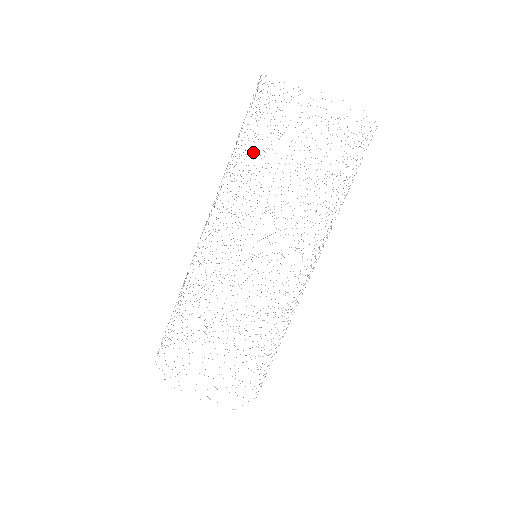
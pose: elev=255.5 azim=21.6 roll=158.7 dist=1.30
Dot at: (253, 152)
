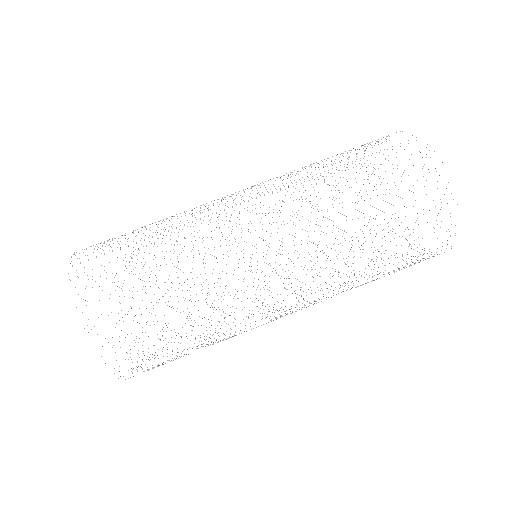
Dot at: occluded
